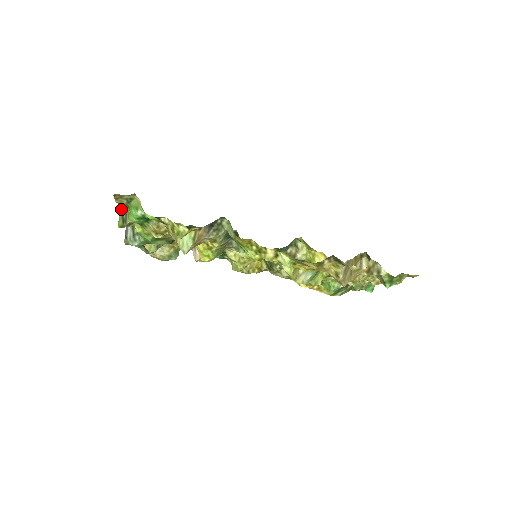
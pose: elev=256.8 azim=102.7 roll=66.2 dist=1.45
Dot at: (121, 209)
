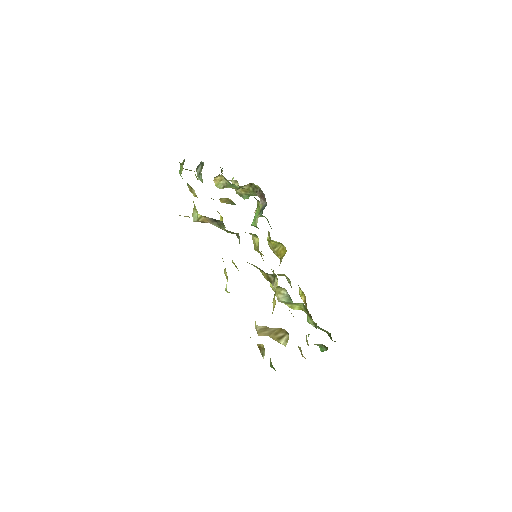
Dot at: (184, 159)
